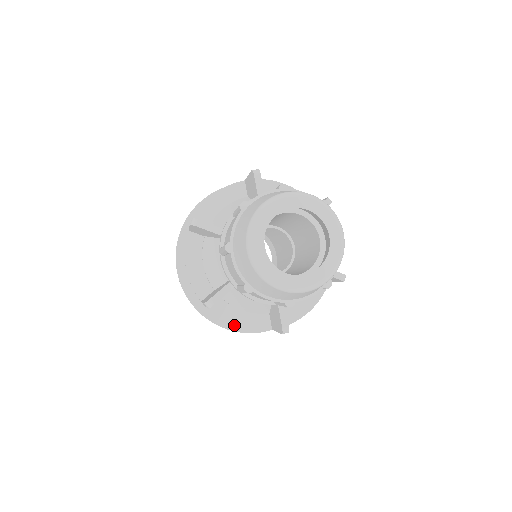
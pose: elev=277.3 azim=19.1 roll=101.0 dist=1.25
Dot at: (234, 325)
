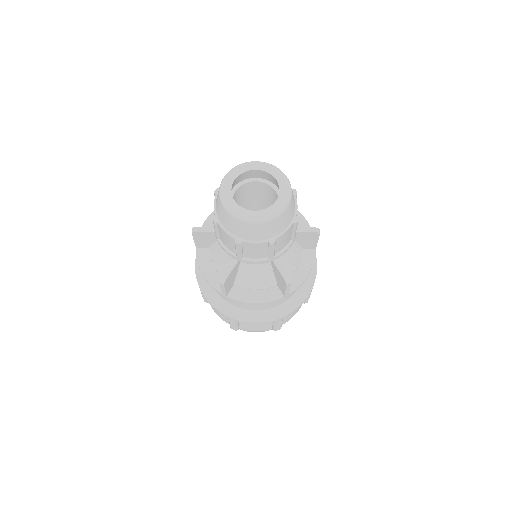
Dot at: (253, 303)
